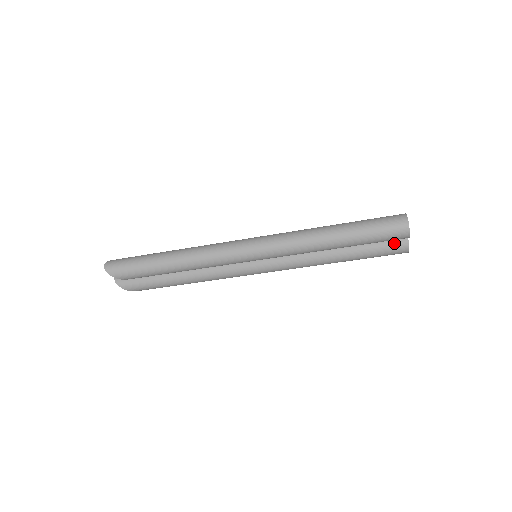
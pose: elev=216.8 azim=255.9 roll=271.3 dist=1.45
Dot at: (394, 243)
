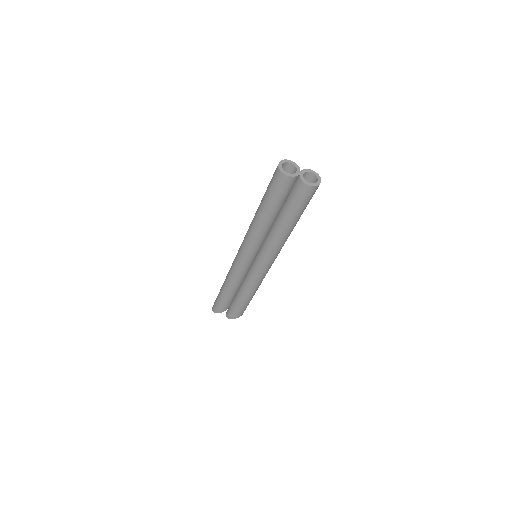
Dot at: (295, 188)
